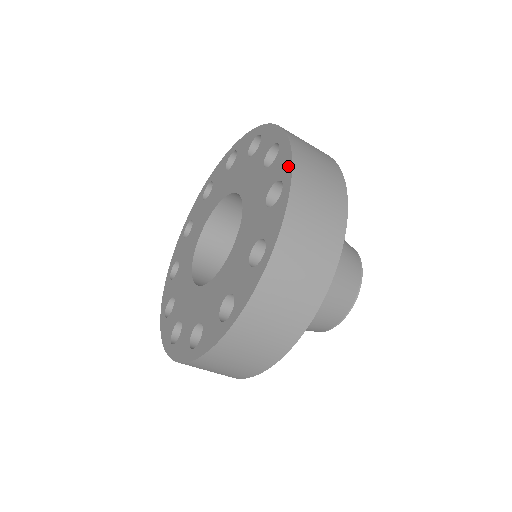
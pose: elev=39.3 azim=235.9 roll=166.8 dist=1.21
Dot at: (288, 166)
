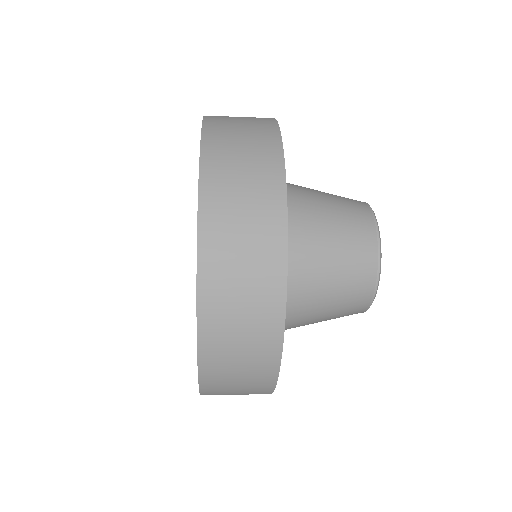
Dot at: occluded
